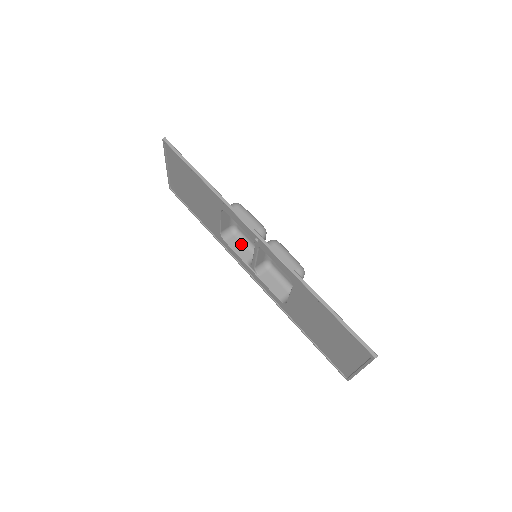
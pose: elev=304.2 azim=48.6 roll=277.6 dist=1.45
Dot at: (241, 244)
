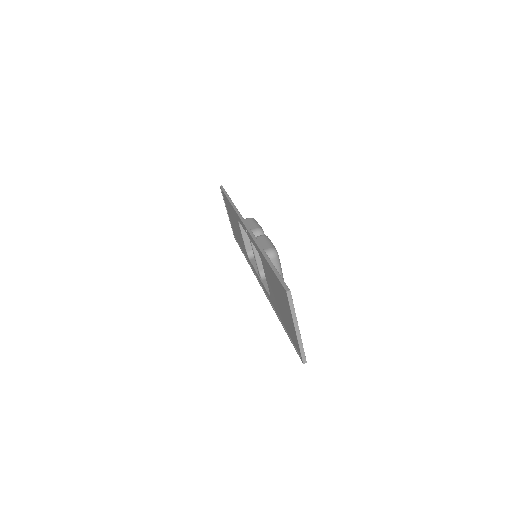
Dot at: occluded
